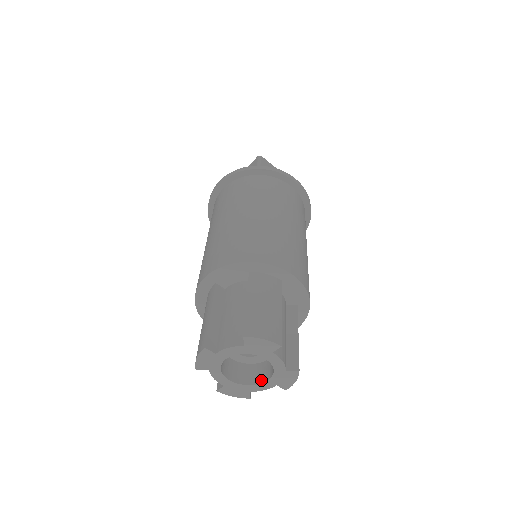
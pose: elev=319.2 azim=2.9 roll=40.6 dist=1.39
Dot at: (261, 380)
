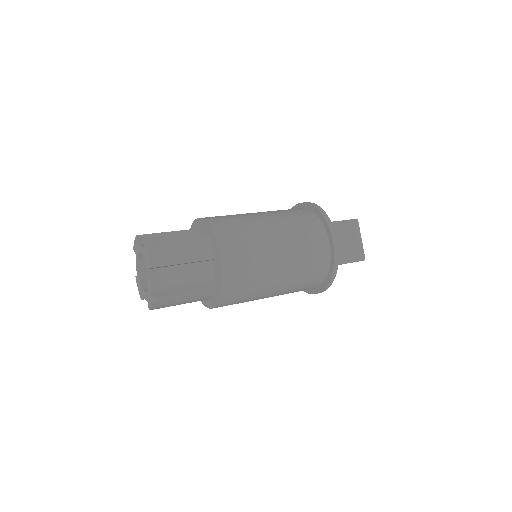
Dot at: occluded
